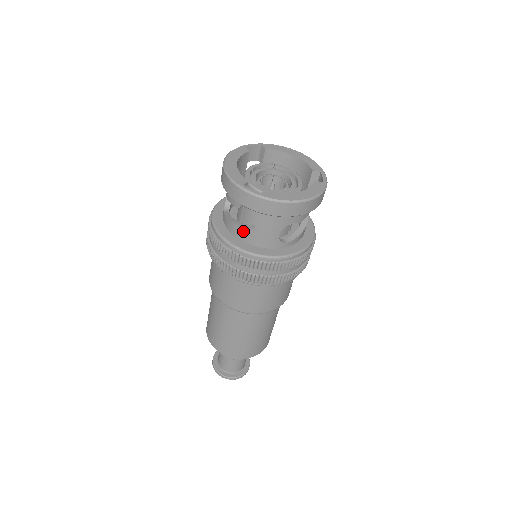
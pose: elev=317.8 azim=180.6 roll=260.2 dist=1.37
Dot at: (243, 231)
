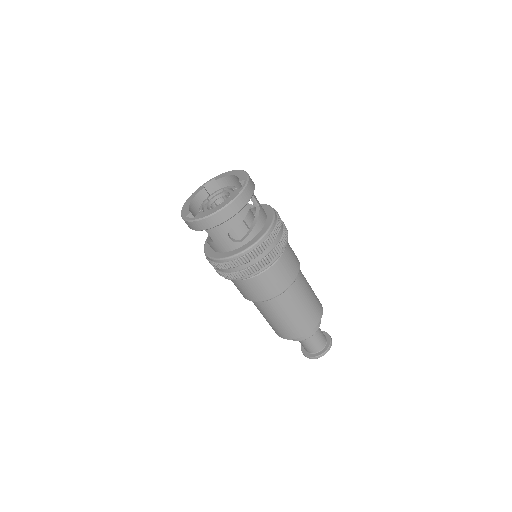
Dot at: (211, 245)
